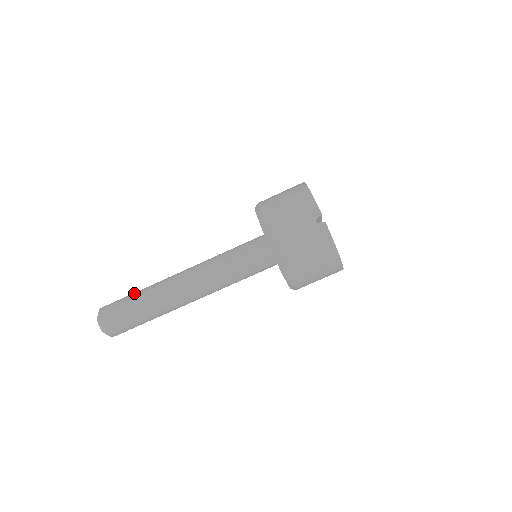
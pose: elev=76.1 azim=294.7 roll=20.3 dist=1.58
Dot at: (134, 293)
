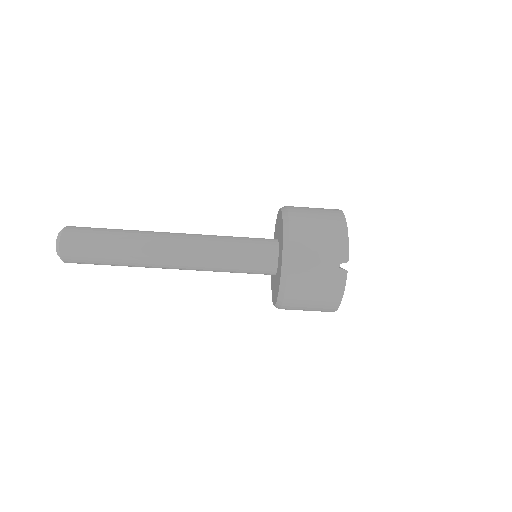
Dot at: (111, 230)
